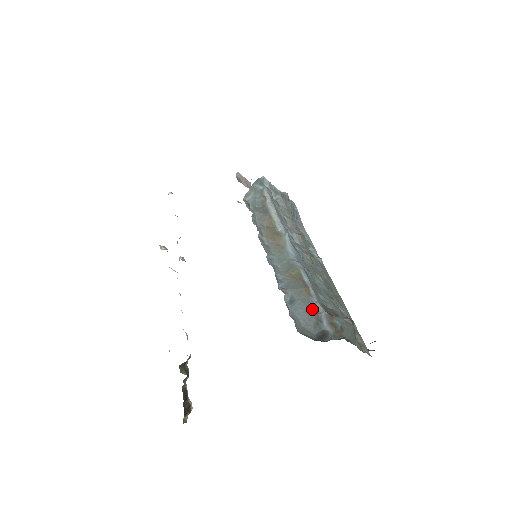
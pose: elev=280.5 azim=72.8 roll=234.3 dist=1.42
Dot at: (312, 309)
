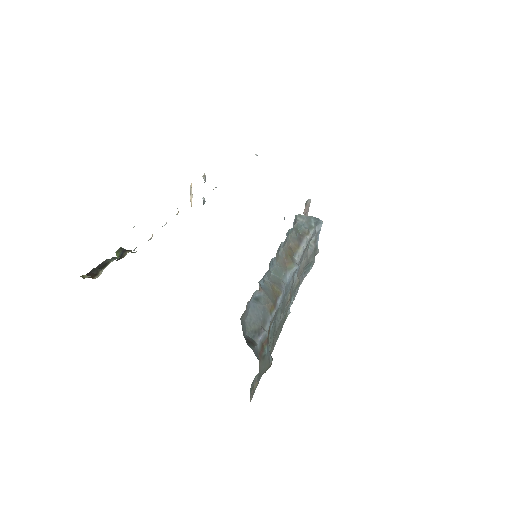
Dot at: (263, 320)
